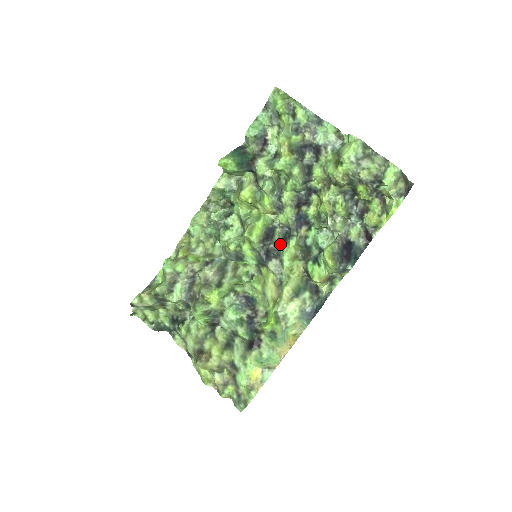
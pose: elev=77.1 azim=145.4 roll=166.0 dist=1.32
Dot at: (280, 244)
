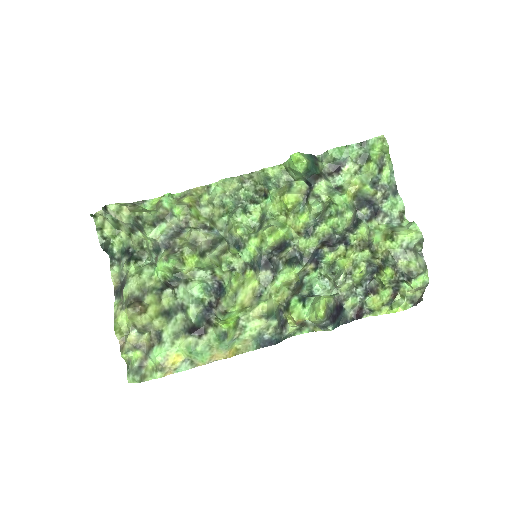
Dot at: (282, 262)
